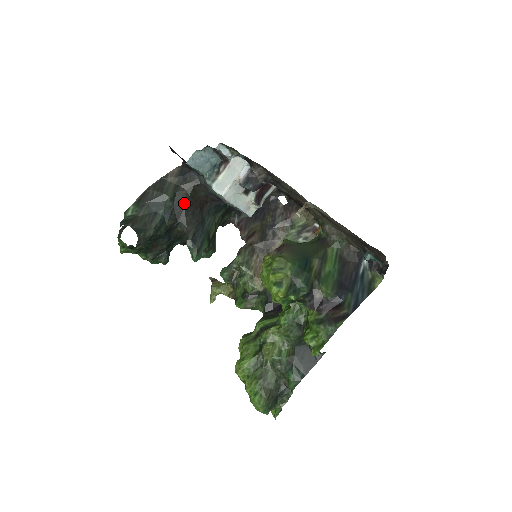
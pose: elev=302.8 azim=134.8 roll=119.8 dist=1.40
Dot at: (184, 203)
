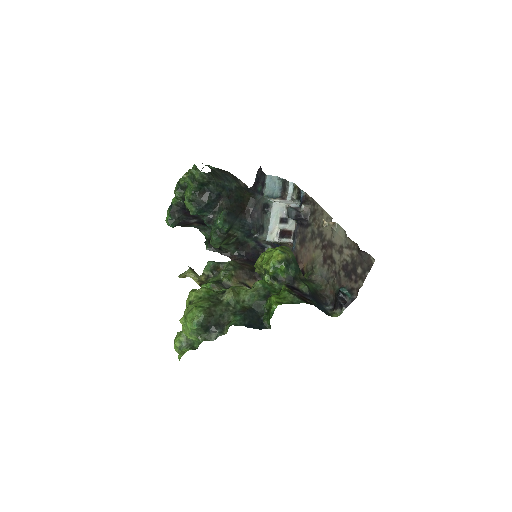
Dot at: (239, 196)
